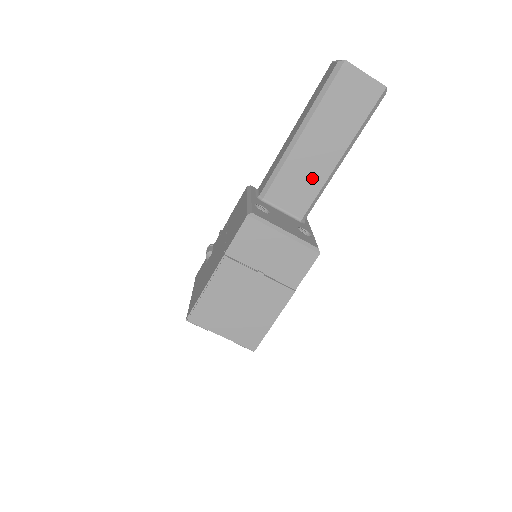
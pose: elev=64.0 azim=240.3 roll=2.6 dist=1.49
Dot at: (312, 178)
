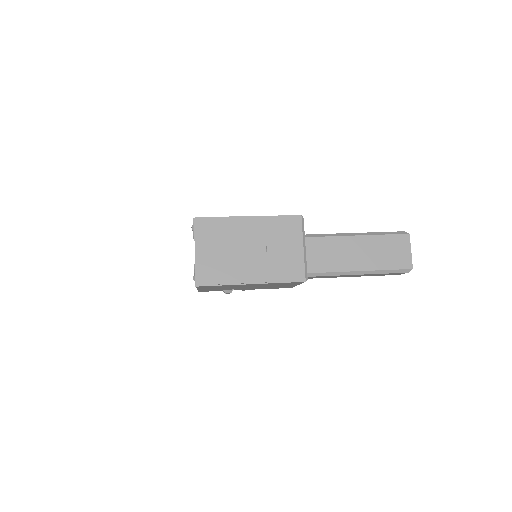
Dot at: (332, 261)
